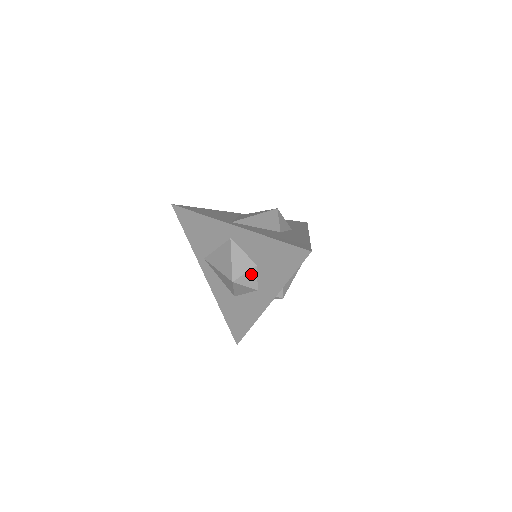
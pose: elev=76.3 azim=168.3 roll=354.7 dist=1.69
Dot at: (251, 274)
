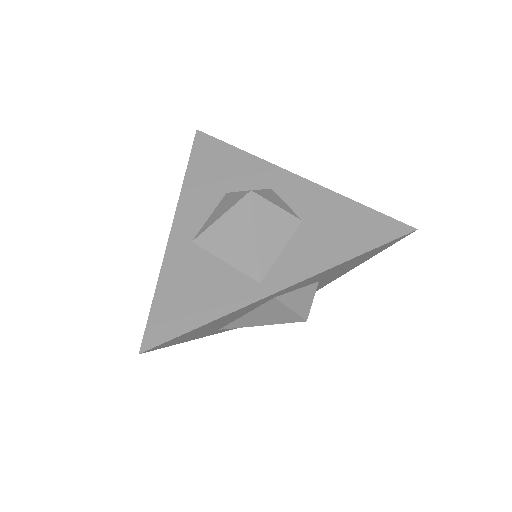
Dot at: (314, 293)
